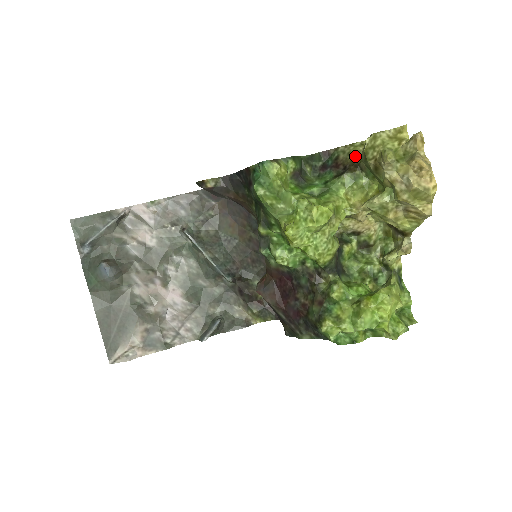
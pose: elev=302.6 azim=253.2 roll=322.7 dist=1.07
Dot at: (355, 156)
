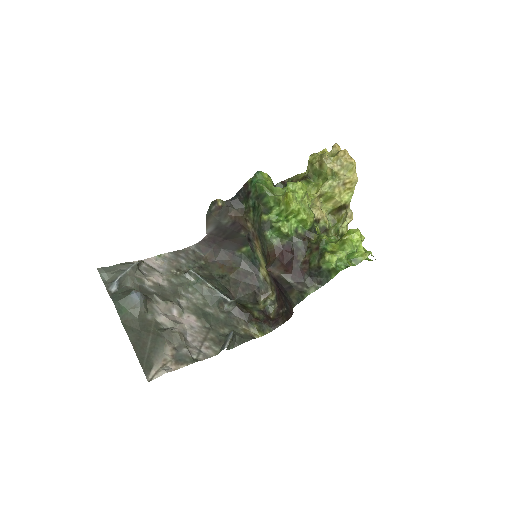
Dot at: (302, 176)
